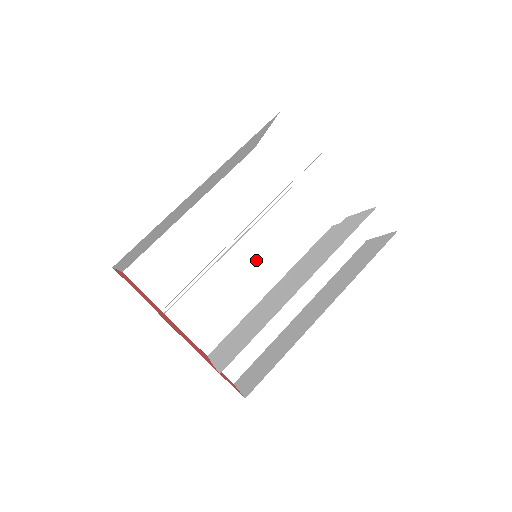
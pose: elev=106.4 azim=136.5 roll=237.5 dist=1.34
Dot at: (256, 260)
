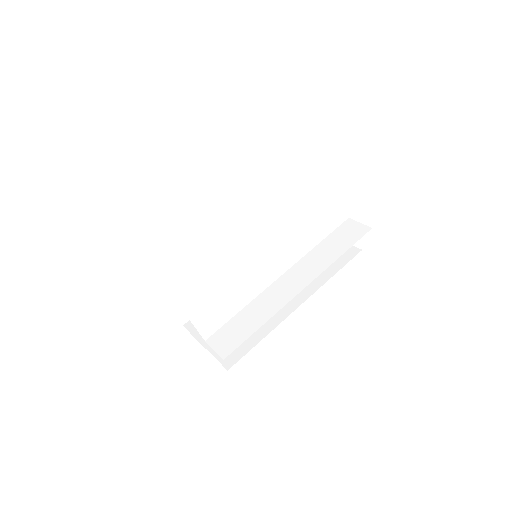
Dot at: occluded
